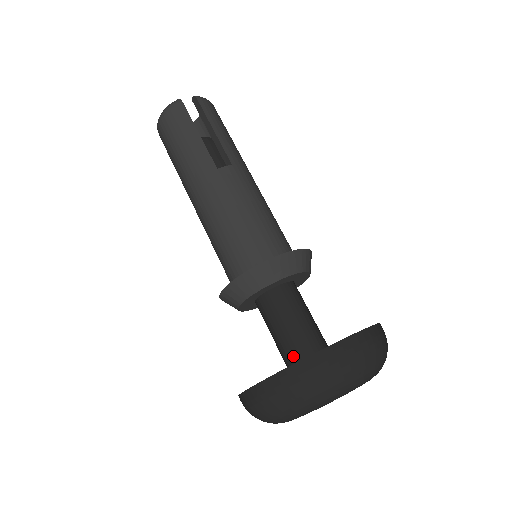
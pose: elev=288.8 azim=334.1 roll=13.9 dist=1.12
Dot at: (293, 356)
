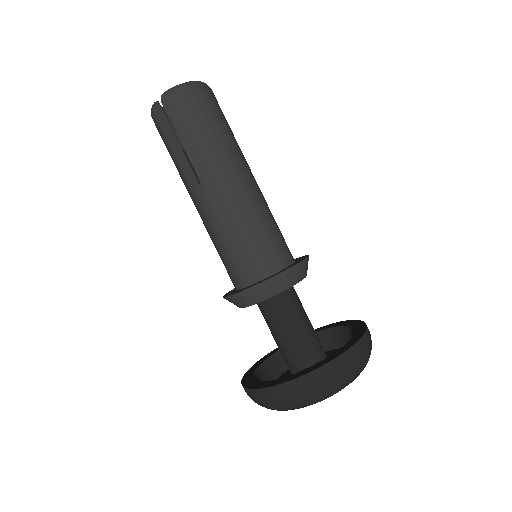
Dot at: (281, 353)
